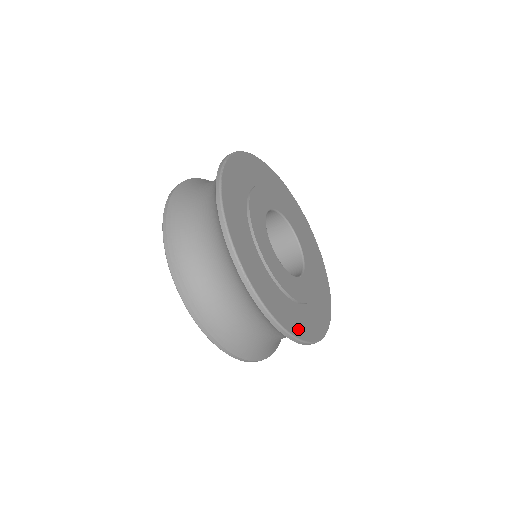
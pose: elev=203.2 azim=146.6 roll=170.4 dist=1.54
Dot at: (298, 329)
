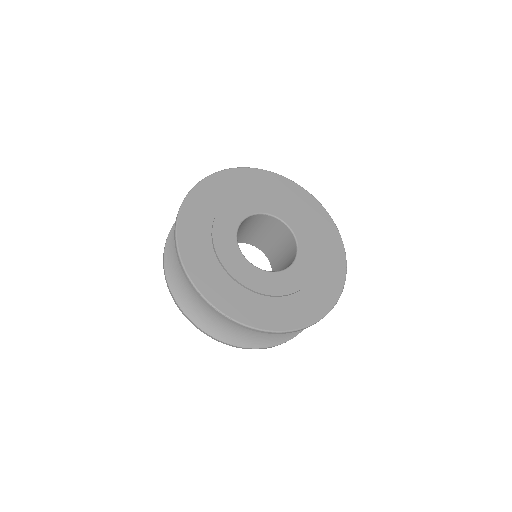
Dot at: (297, 320)
